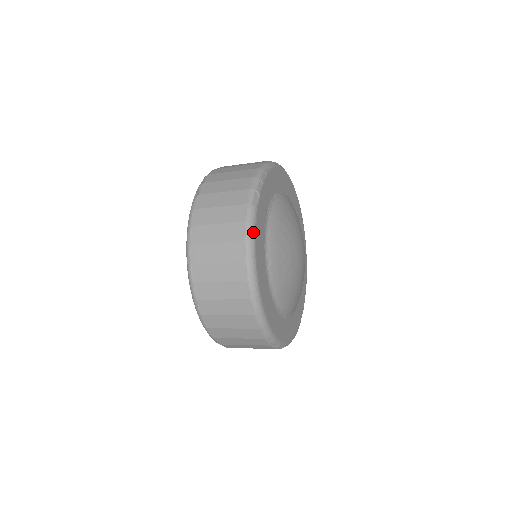
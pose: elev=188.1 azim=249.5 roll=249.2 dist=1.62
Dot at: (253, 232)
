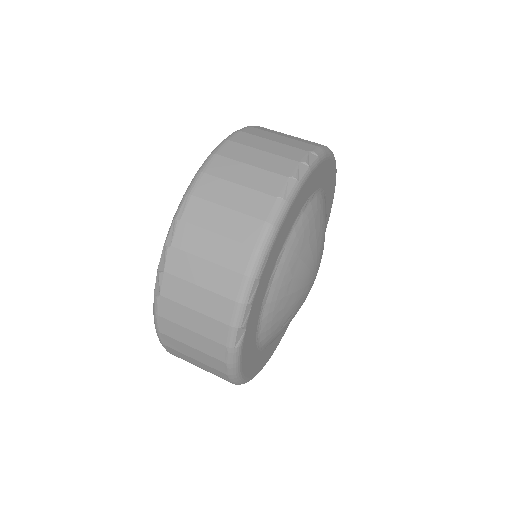
Dot at: (237, 368)
